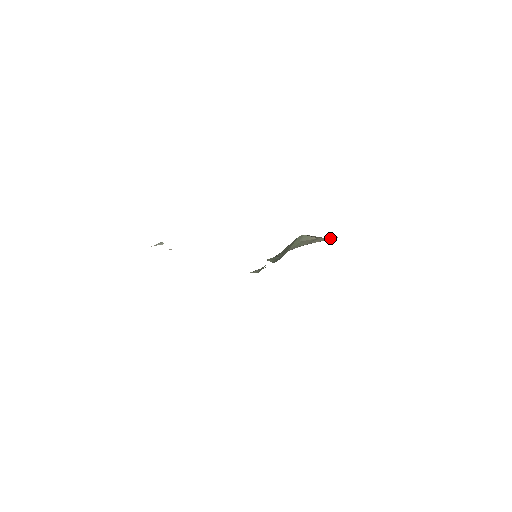
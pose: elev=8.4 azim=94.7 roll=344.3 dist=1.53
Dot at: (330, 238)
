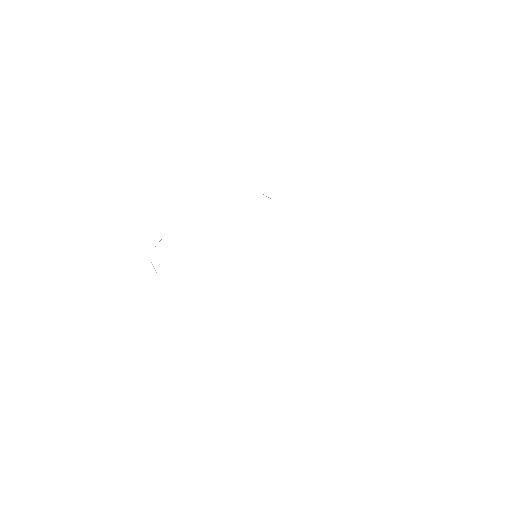
Dot at: occluded
